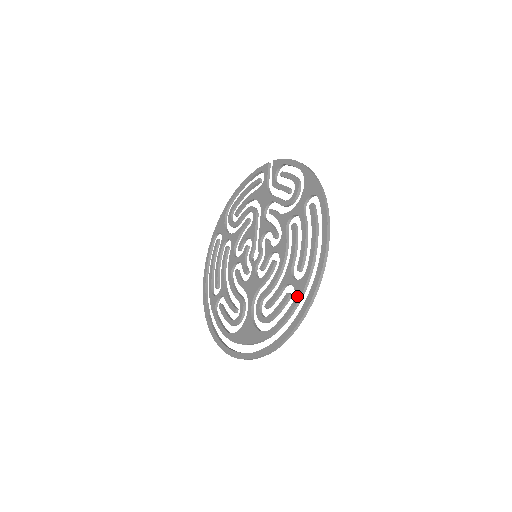
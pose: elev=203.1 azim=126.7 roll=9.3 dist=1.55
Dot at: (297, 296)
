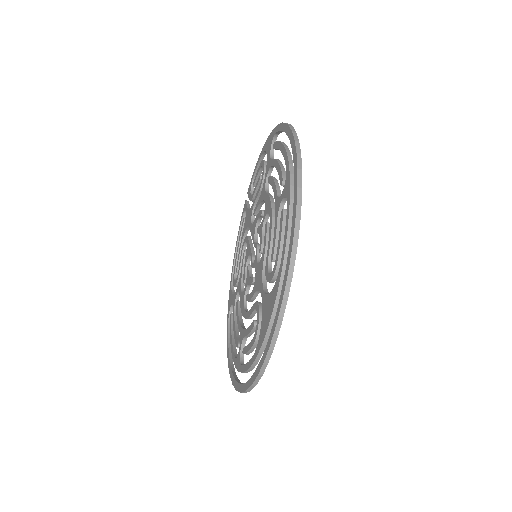
Dot at: (287, 193)
